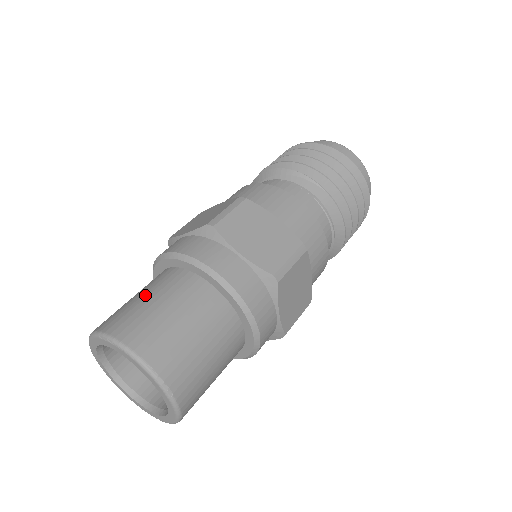
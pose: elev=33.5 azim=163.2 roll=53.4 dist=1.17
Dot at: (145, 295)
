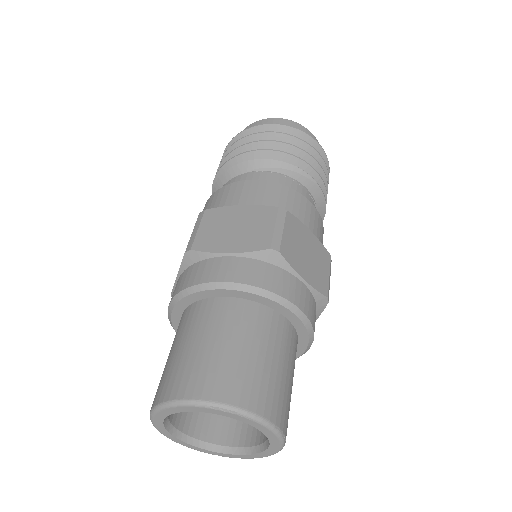
Dot at: (230, 342)
